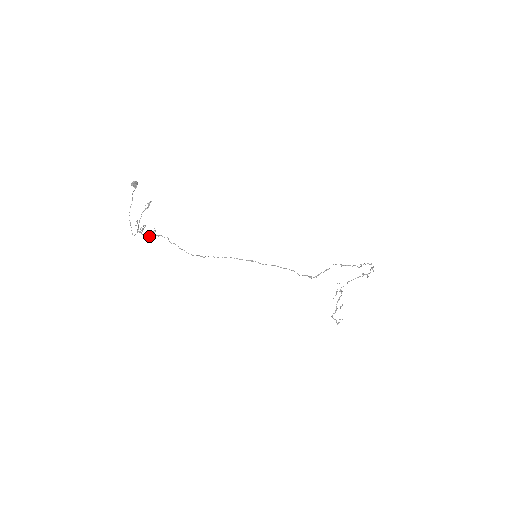
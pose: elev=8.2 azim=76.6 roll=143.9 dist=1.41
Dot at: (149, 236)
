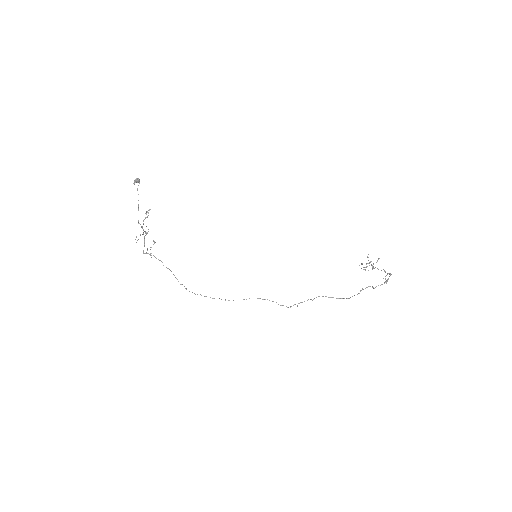
Dot at: occluded
